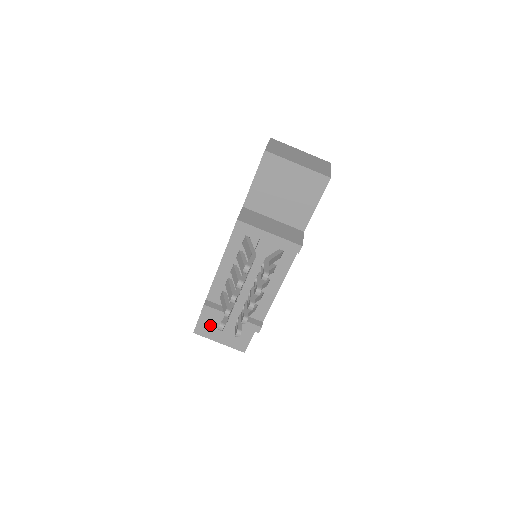
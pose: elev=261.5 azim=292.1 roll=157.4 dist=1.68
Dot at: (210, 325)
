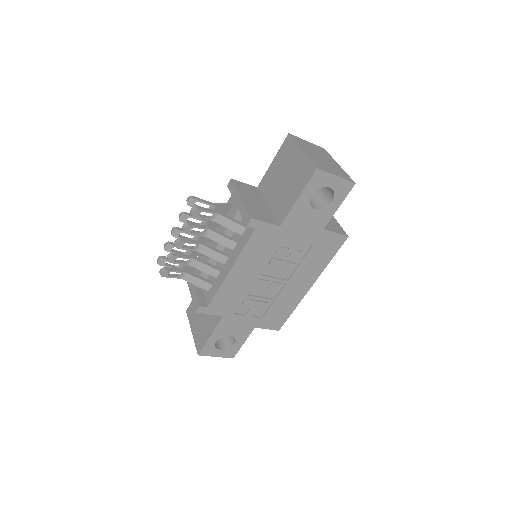
Dot at: occluded
